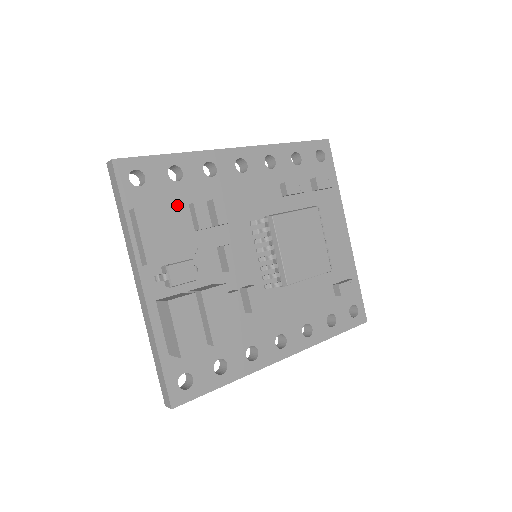
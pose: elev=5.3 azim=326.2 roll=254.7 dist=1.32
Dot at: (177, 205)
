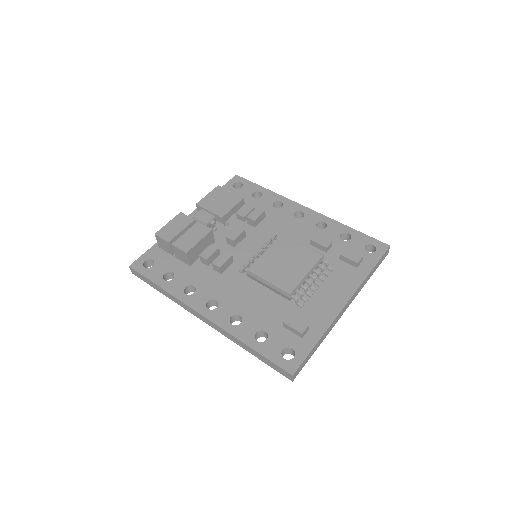
Dot at: (237, 197)
